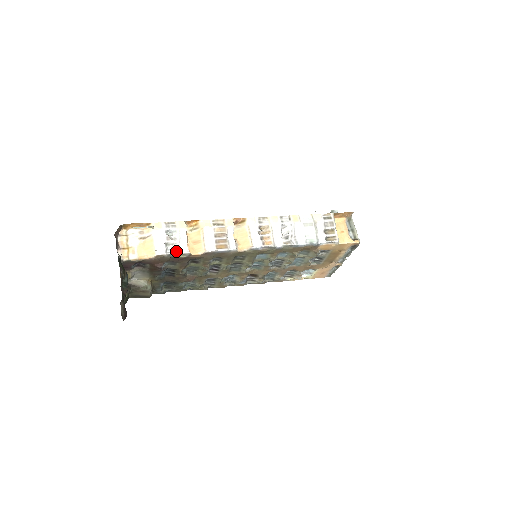
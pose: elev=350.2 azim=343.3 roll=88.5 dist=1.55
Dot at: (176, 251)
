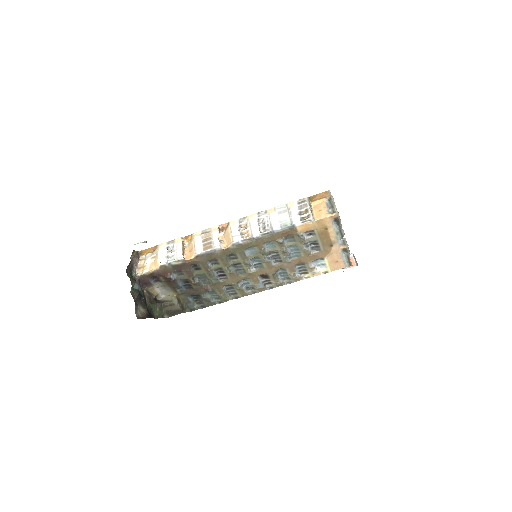
Dot at: (174, 260)
